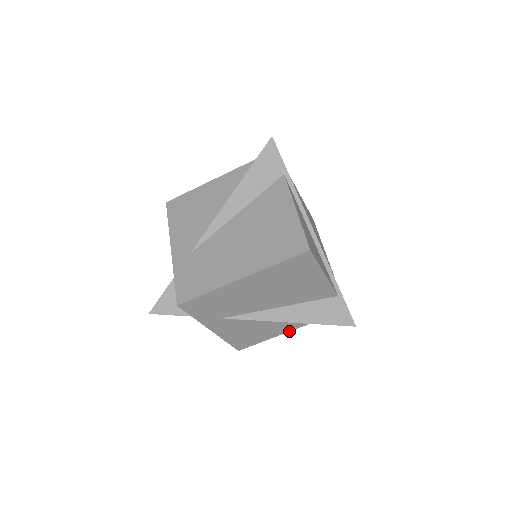
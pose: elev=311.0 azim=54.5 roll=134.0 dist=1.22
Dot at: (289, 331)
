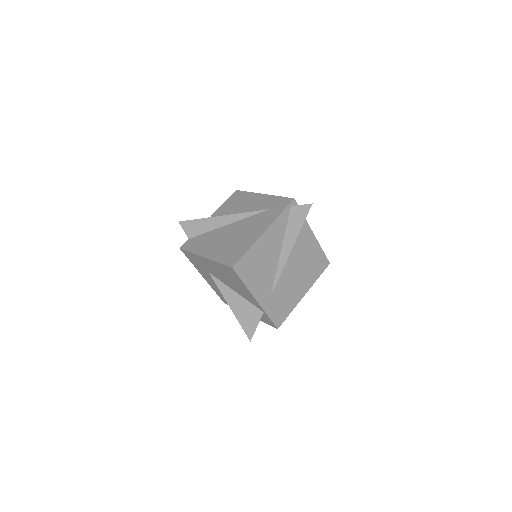
Dot at: occluded
